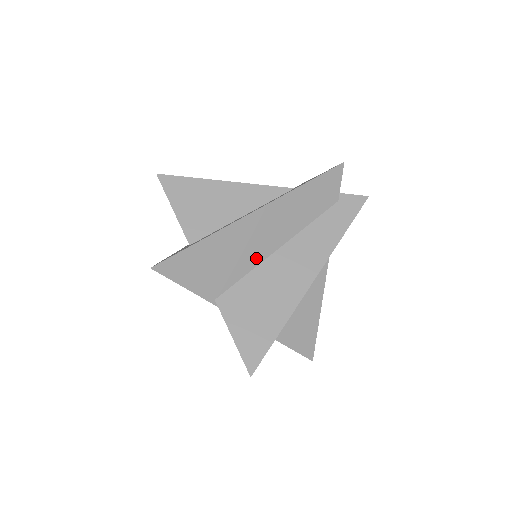
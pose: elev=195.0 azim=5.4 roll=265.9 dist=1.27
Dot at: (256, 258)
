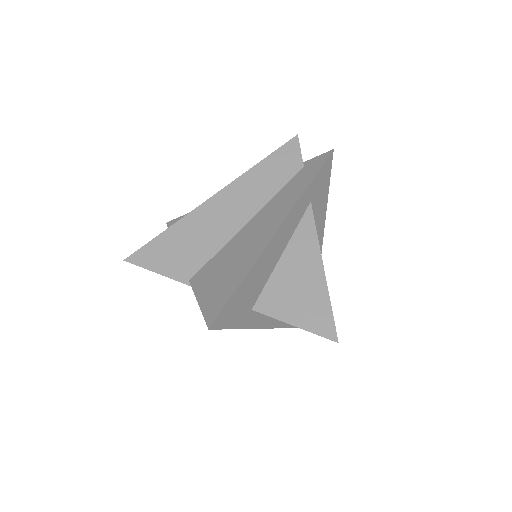
Dot at: (225, 235)
